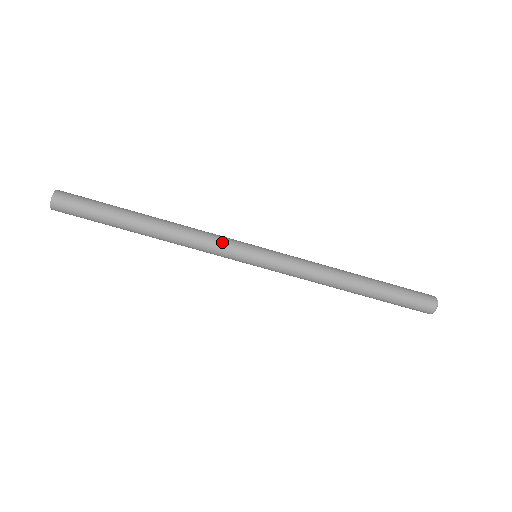
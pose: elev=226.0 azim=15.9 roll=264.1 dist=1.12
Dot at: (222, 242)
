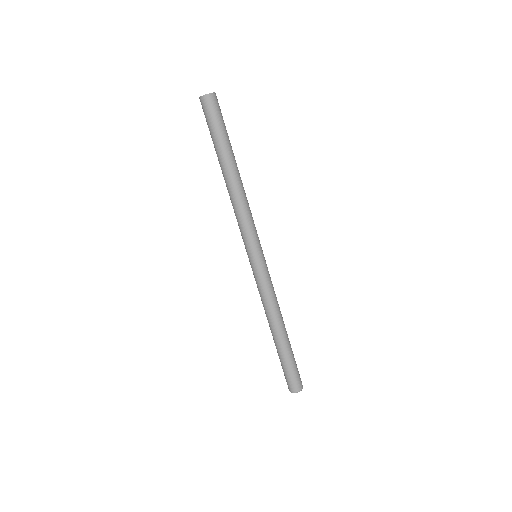
Dot at: (254, 227)
